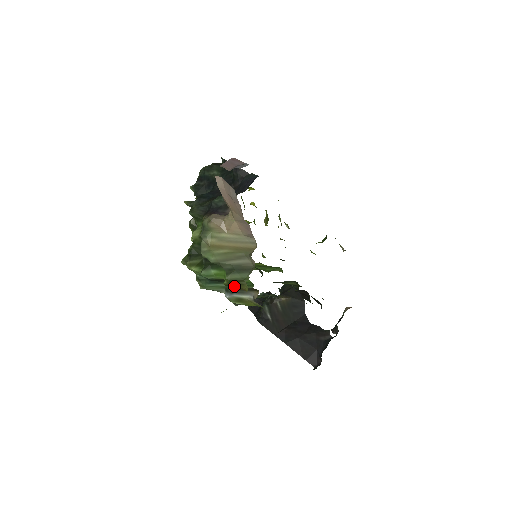
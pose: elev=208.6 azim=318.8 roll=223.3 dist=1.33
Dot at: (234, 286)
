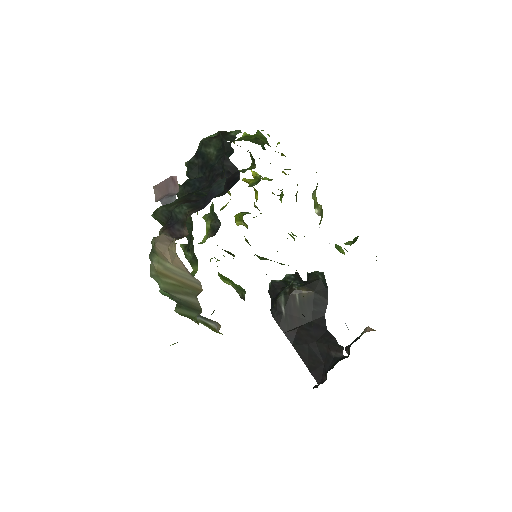
Dot at: occluded
